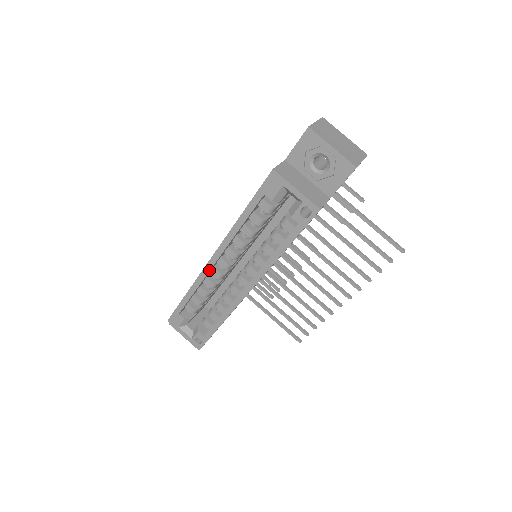
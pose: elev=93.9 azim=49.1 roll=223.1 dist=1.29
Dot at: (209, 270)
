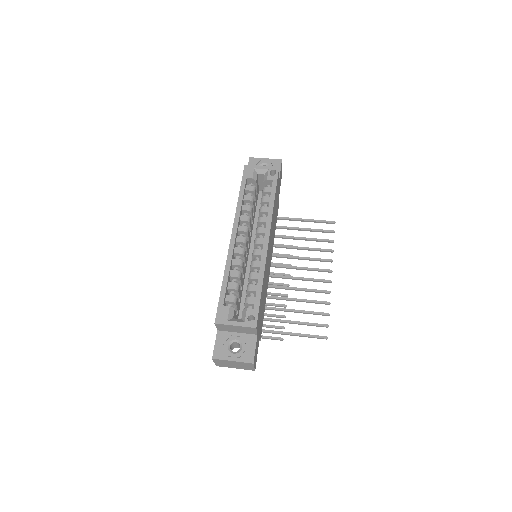
Dot at: (233, 245)
